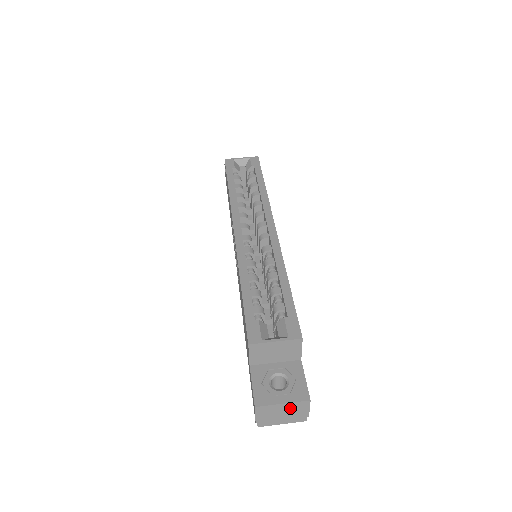
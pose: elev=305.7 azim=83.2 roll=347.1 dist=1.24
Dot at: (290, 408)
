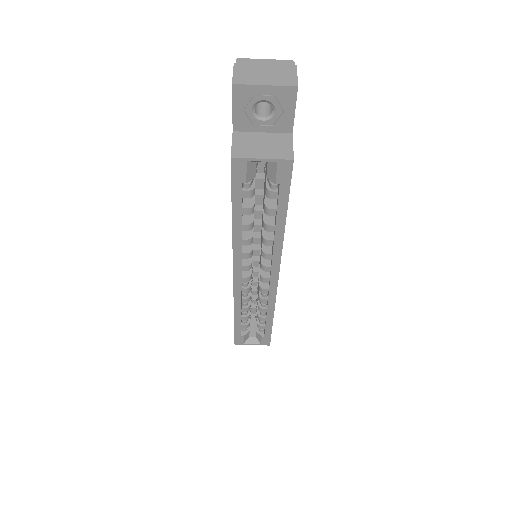
Dot at: occluded
